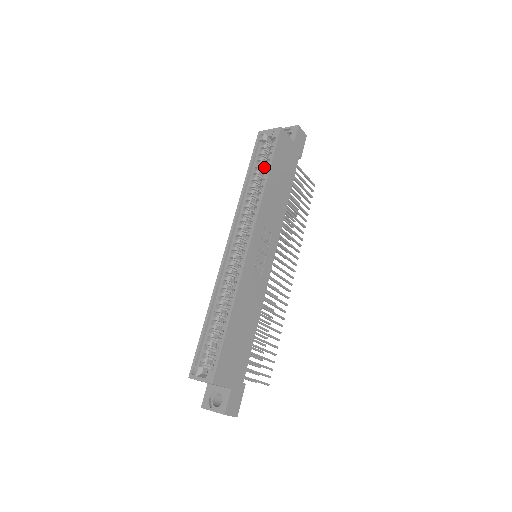
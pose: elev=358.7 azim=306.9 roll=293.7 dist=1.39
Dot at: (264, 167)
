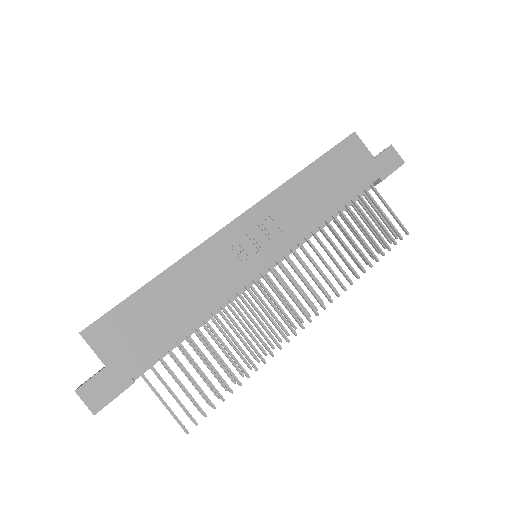
Dot at: occluded
